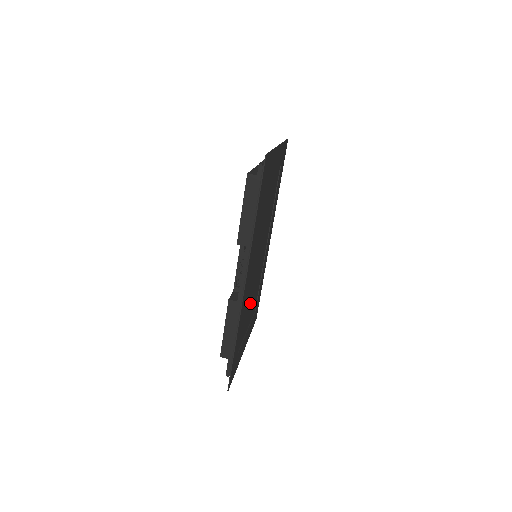
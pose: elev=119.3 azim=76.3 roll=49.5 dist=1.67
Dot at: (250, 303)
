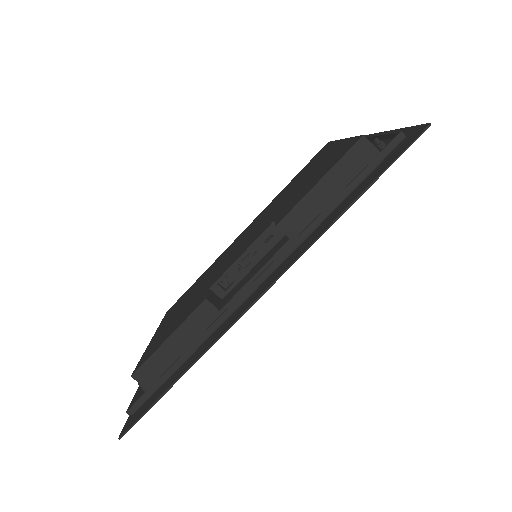
Dot at: occluded
